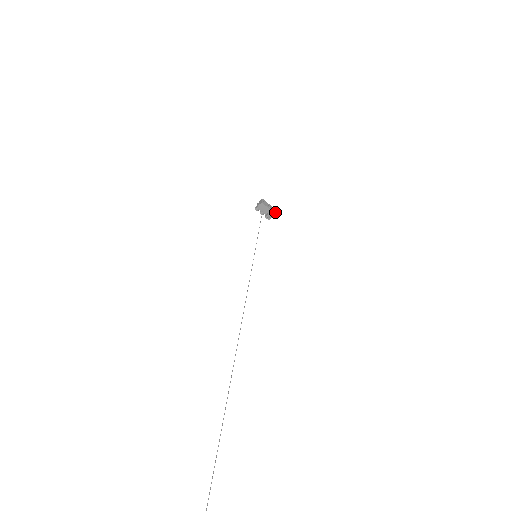
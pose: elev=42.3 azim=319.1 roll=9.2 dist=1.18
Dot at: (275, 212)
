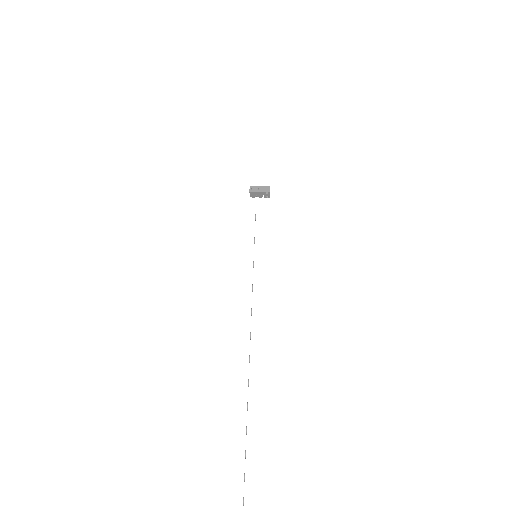
Dot at: (268, 190)
